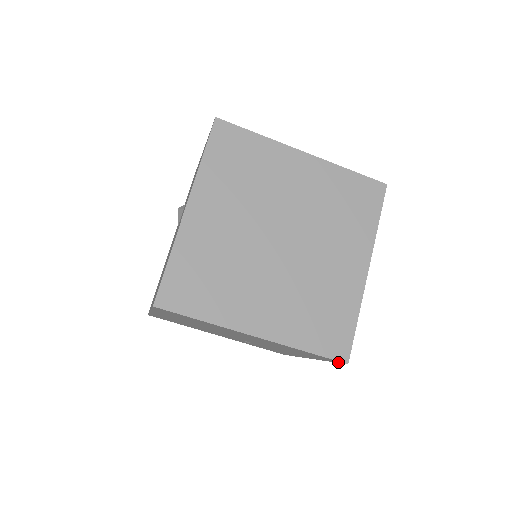
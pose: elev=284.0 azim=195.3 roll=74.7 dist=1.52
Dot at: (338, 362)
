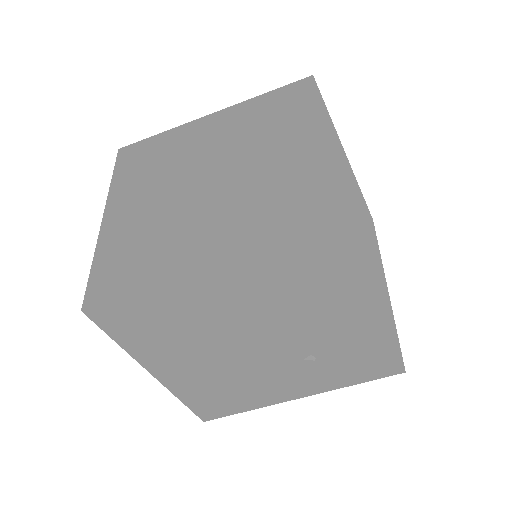
Dot at: (371, 240)
